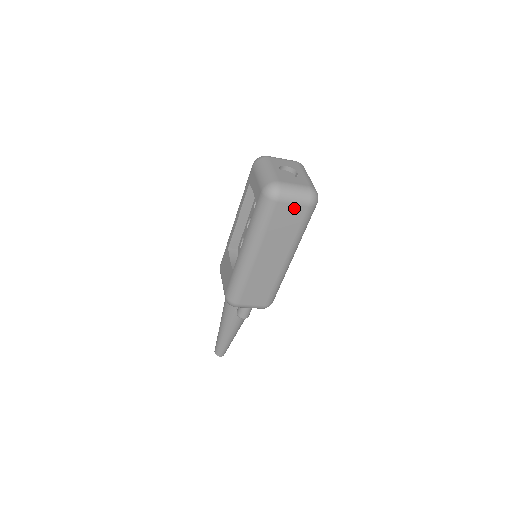
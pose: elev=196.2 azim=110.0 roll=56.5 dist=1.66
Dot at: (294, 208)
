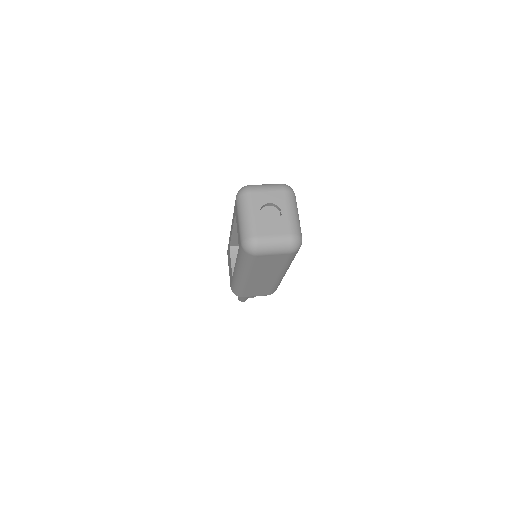
Dot at: (275, 256)
